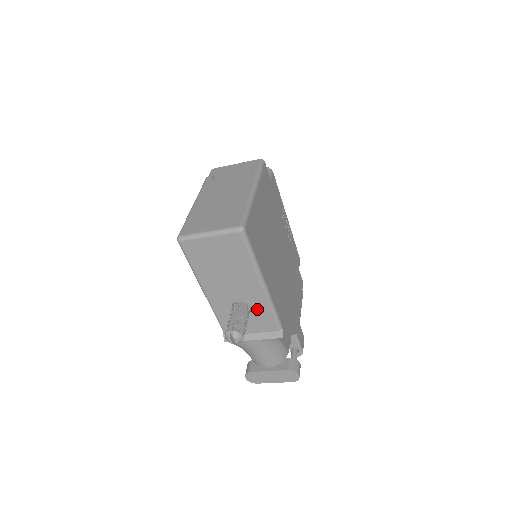
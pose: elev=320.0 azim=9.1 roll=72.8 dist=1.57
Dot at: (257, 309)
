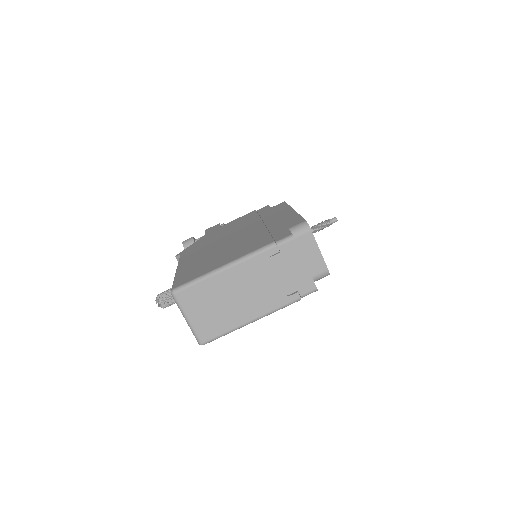
Dot at: occluded
